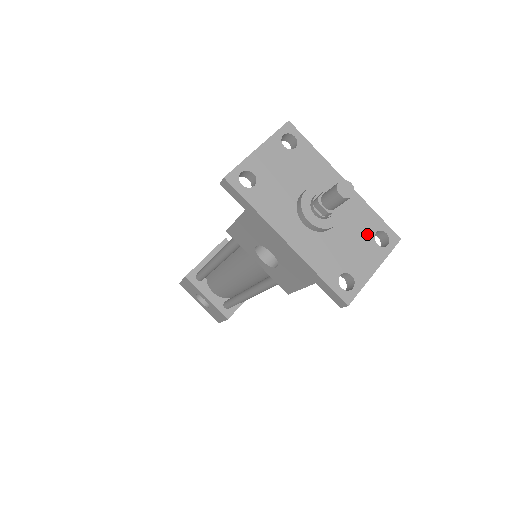
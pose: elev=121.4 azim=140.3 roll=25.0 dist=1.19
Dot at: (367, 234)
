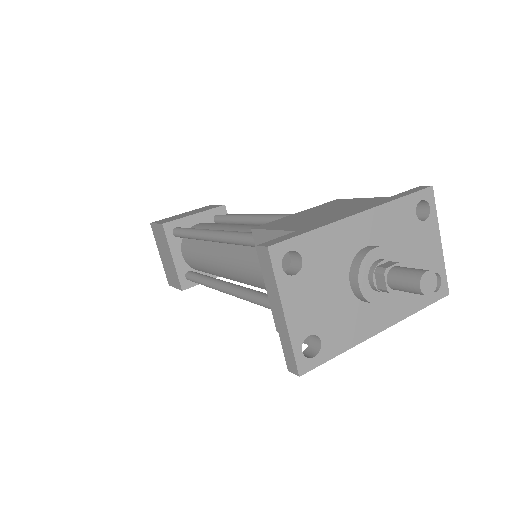
Dot at: (413, 226)
